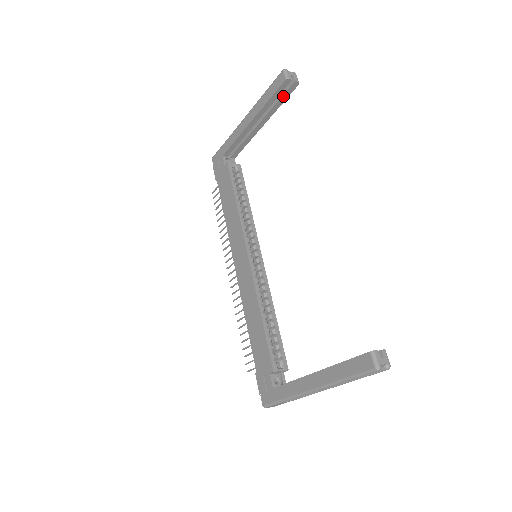
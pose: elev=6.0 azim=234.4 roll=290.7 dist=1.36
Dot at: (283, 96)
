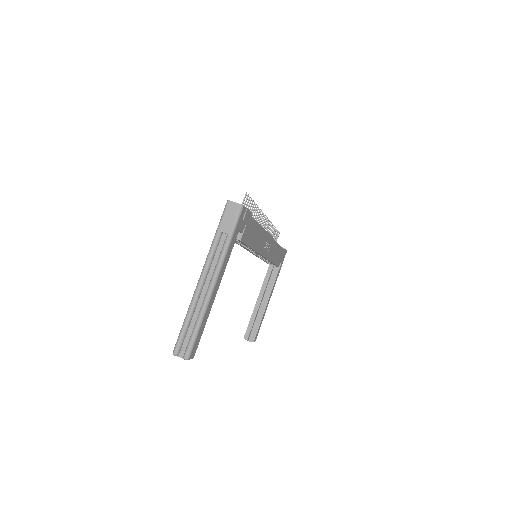
Dot at: occluded
